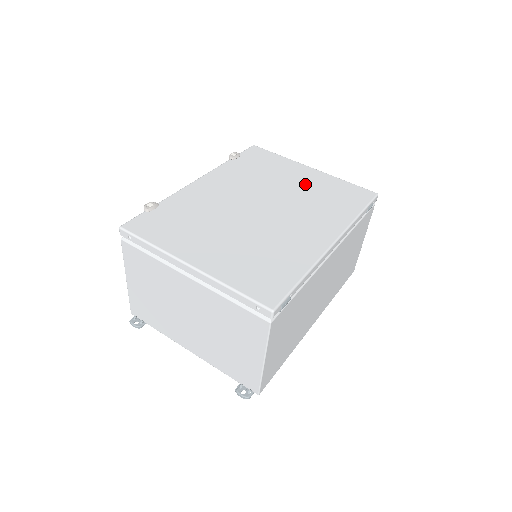
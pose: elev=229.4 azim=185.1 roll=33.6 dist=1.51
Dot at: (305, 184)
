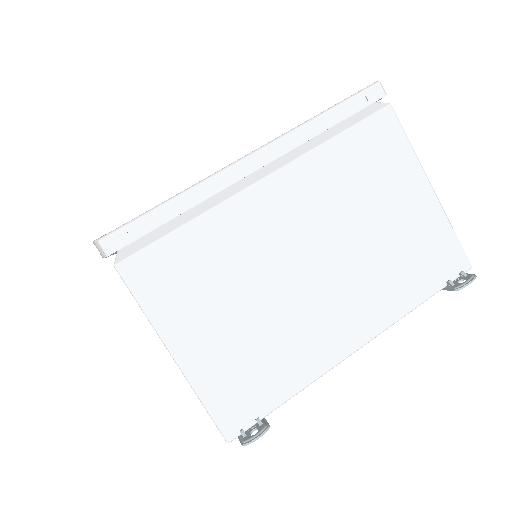
Dot at: occluded
